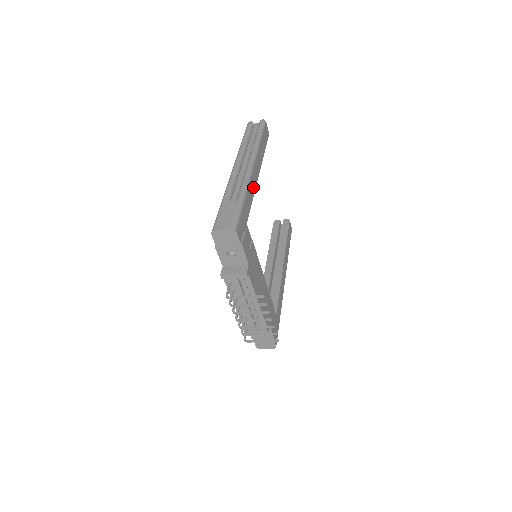
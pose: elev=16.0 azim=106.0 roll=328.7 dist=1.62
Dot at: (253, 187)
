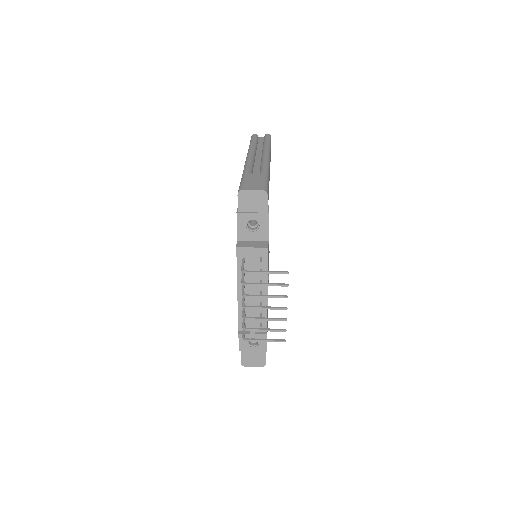
Dot at: (269, 176)
